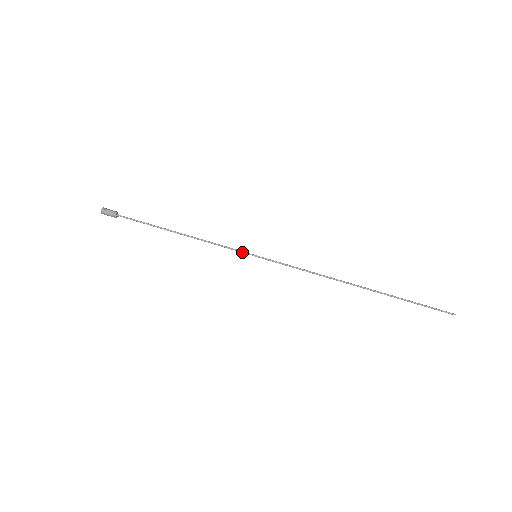
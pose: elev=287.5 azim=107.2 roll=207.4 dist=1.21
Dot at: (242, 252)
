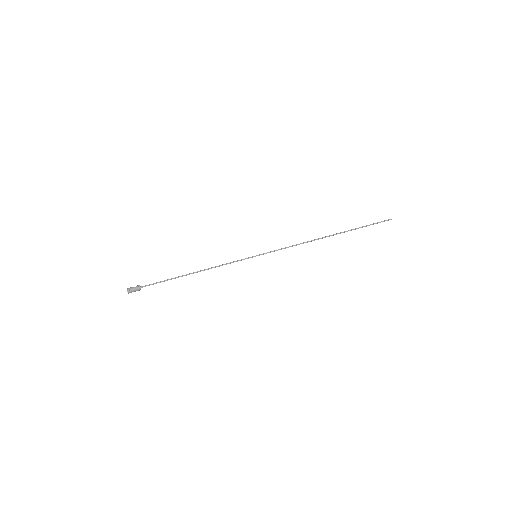
Dot at: occluded
